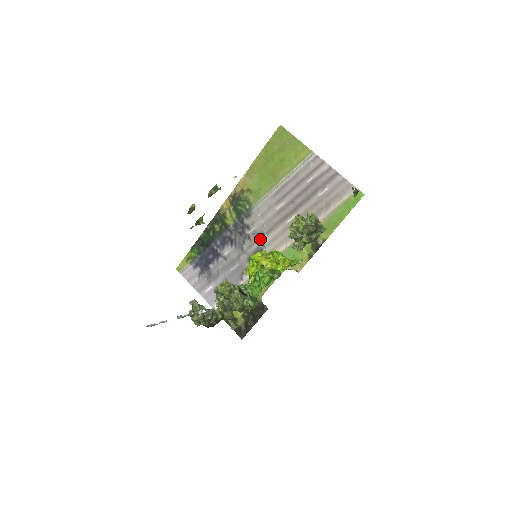
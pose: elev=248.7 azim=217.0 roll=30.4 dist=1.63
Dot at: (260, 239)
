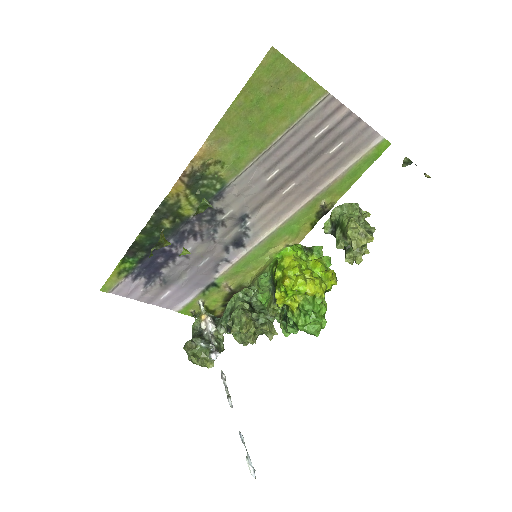
Dot at: (241, 222)
